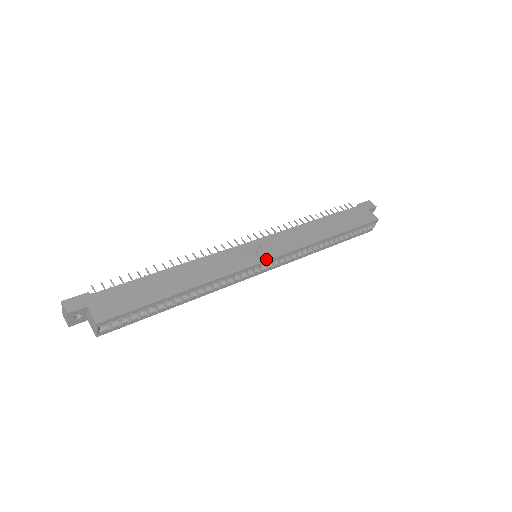
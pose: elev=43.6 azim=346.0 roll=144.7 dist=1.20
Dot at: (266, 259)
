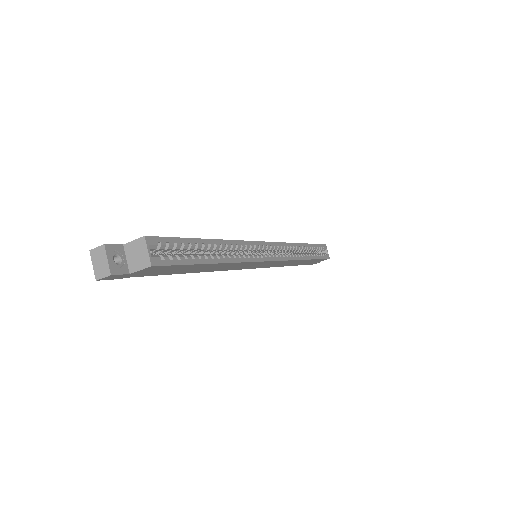
Dot at: (266, 242)
